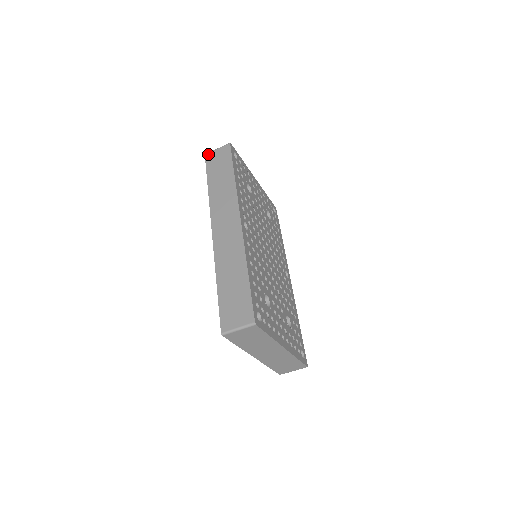
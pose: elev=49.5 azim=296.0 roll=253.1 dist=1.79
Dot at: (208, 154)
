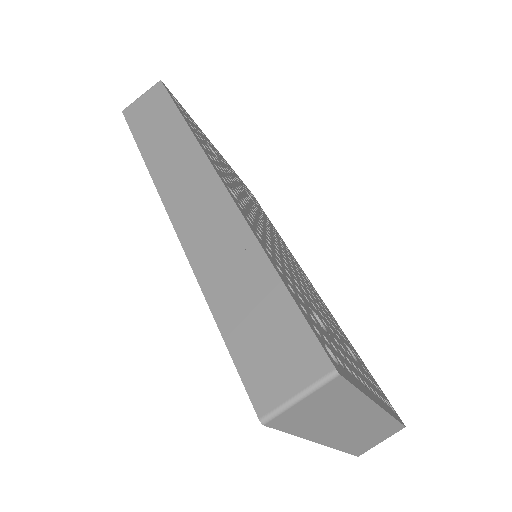
Dot at: (127, 108)
